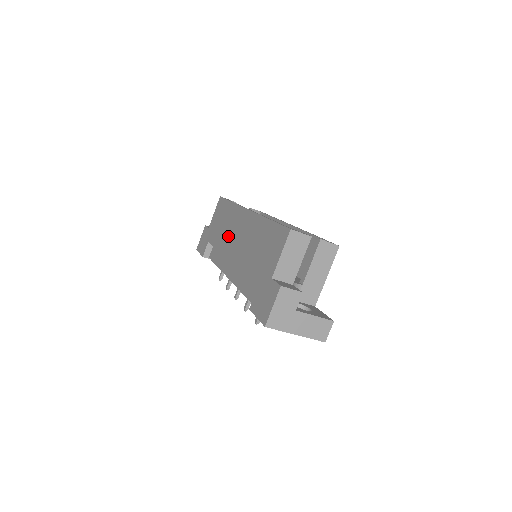
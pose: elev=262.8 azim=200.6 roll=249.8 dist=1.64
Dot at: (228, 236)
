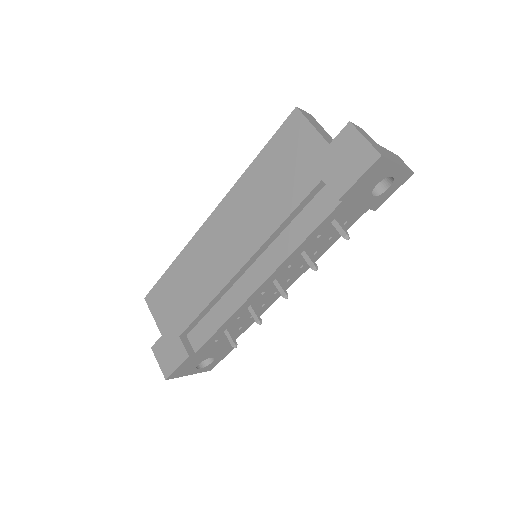
Dot at: (210, 269)
